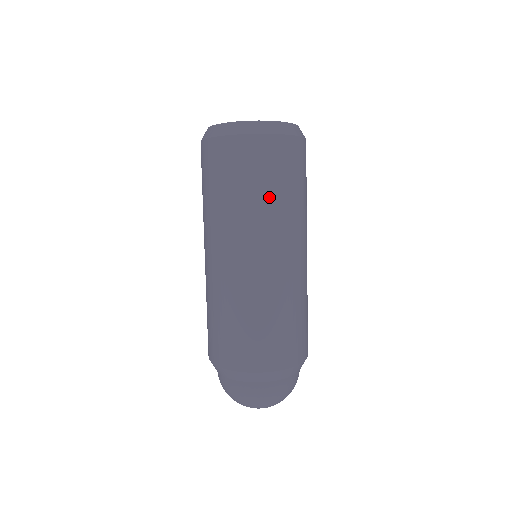
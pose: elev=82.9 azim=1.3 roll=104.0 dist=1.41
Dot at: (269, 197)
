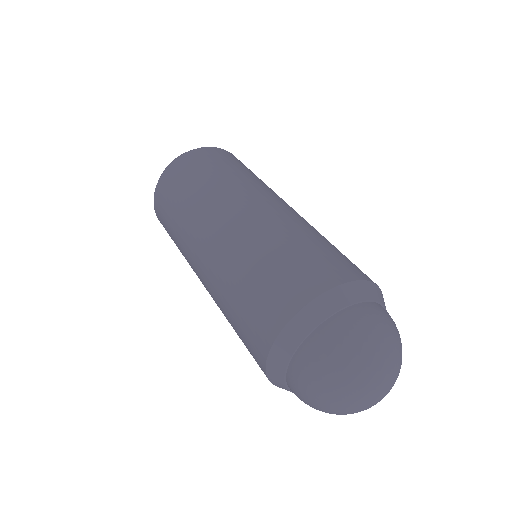
Dot at: (214, 177)
